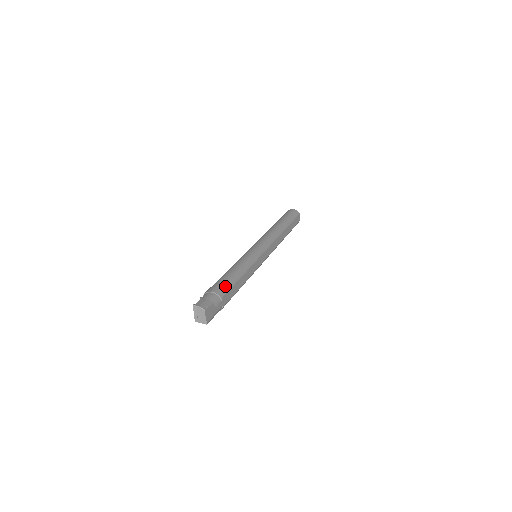
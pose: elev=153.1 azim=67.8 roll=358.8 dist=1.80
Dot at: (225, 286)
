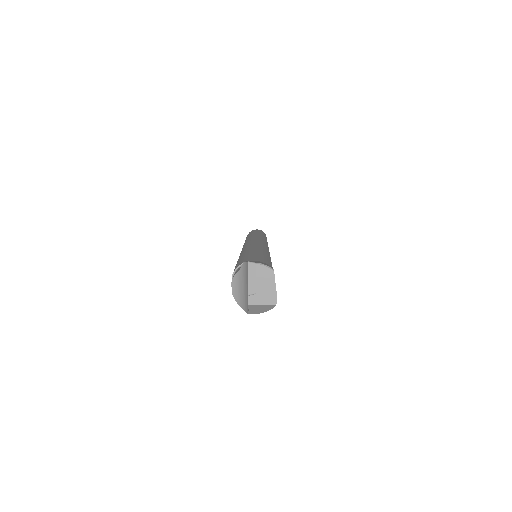
Dot at: (264, 259)
